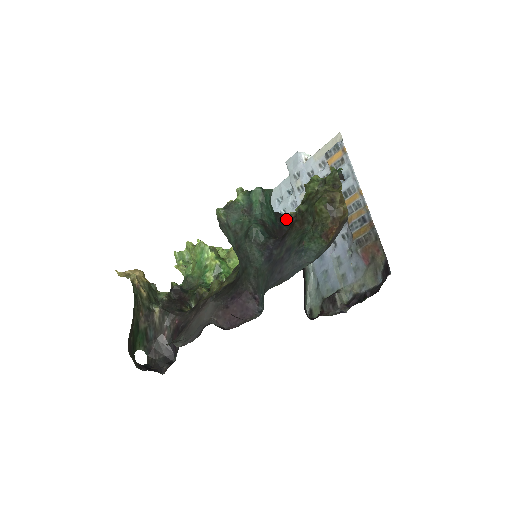
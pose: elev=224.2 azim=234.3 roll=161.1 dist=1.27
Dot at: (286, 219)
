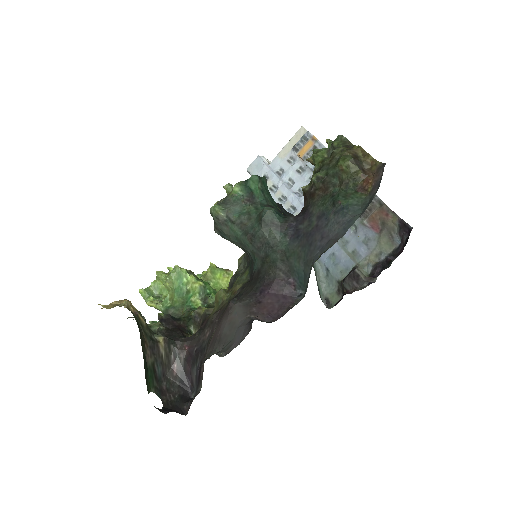
Dot at: occluded
